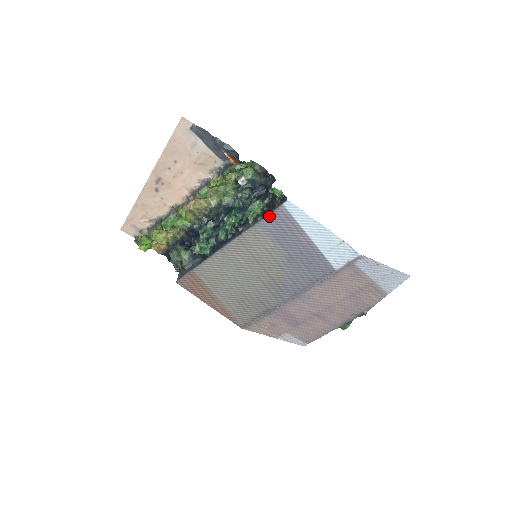
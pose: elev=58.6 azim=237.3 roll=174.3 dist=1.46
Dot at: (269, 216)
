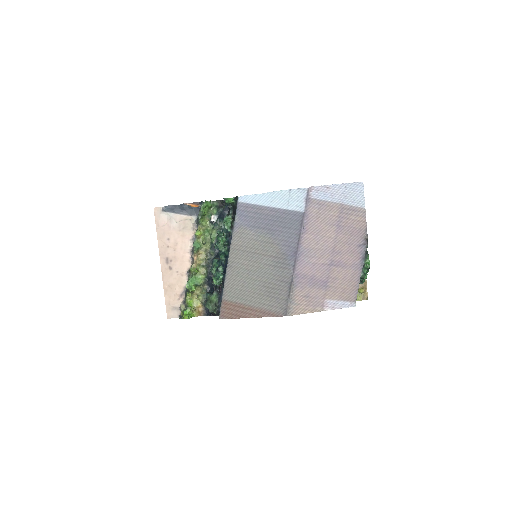
Dot at: (237, 216)
